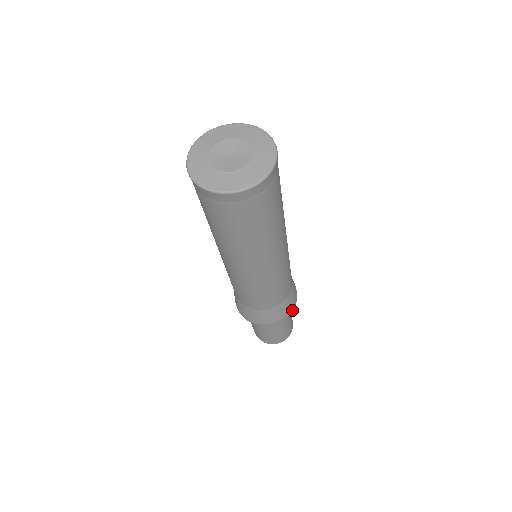
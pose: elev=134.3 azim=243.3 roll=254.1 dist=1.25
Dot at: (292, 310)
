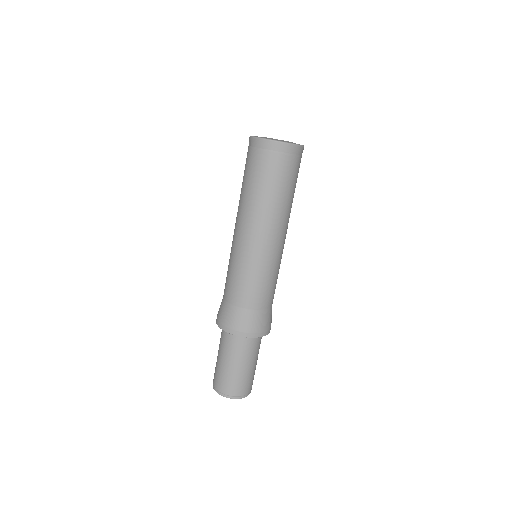
Dot at: occluded
